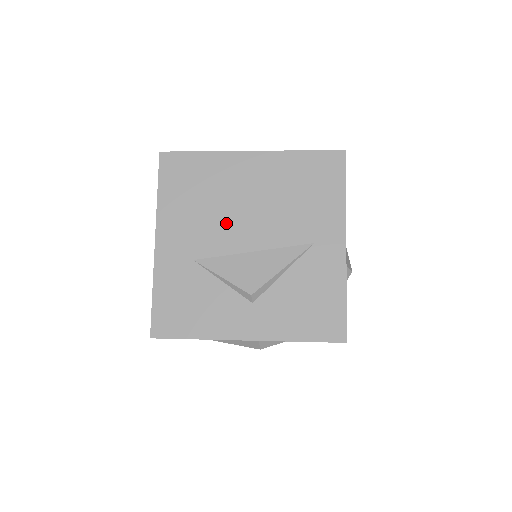
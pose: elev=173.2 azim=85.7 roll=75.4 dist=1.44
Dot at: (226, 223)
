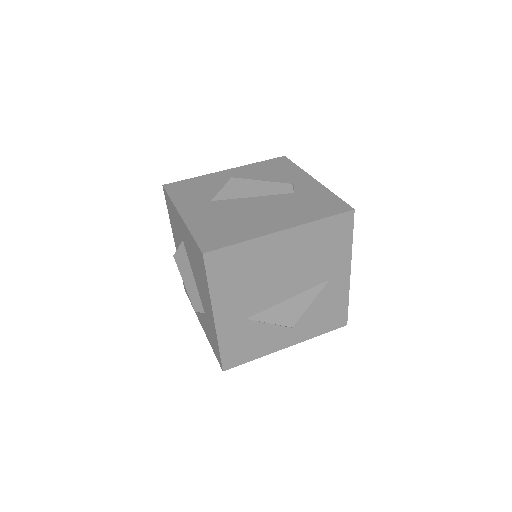
Dot at: (268, 288)
